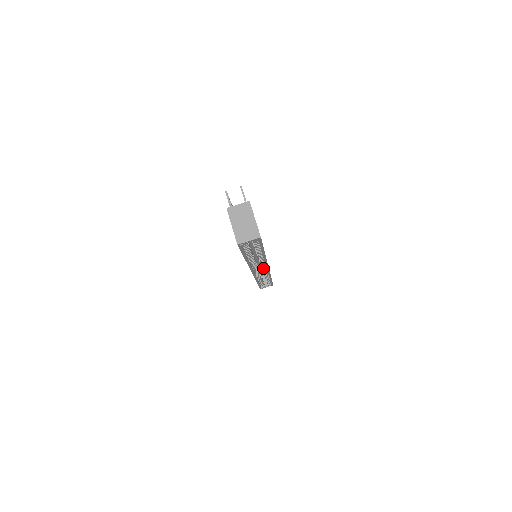
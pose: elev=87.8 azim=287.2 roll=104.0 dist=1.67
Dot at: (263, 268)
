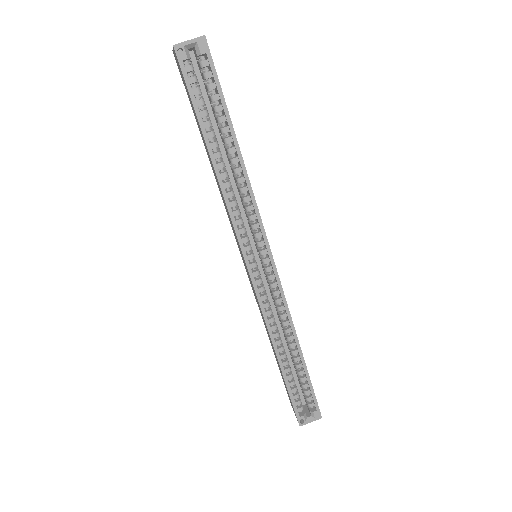
Dot at: (266, 267)
